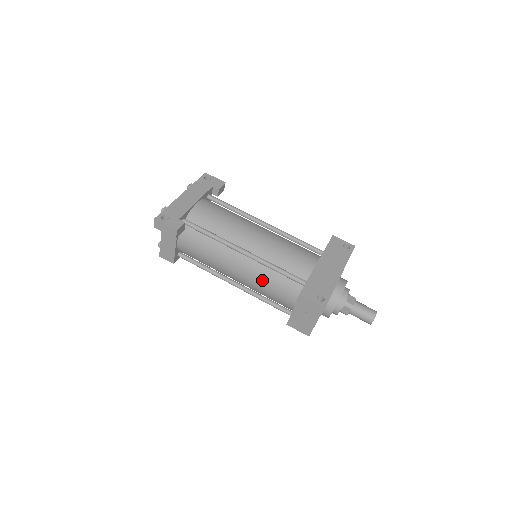
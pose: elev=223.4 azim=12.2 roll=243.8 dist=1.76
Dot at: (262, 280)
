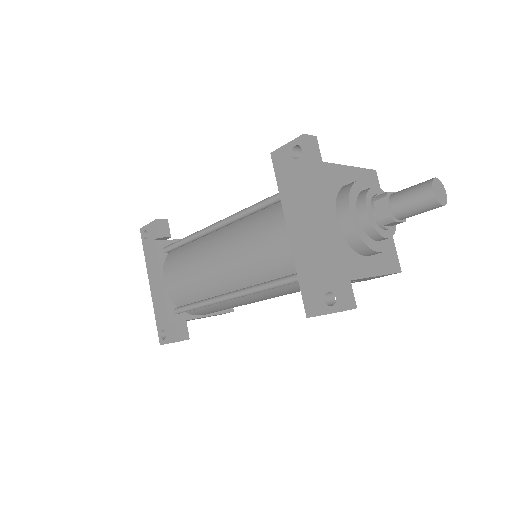
Dot at: (280, 294)
